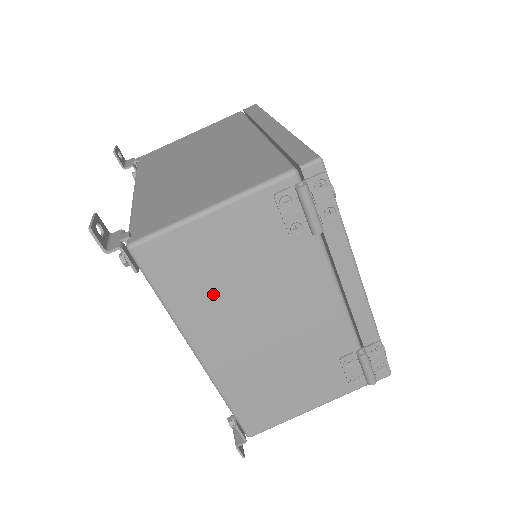
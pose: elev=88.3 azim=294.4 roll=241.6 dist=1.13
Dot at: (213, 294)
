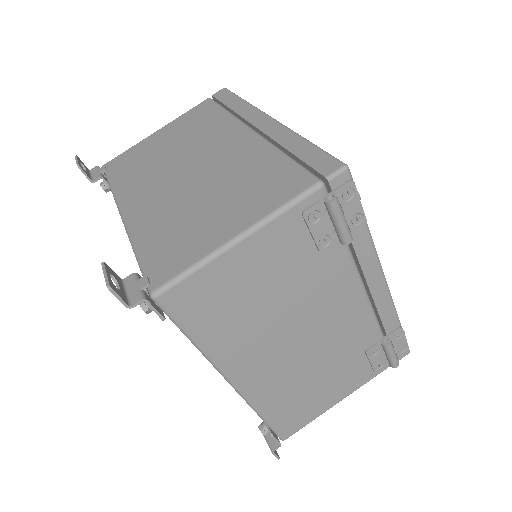
Dot at: (244, 322)
